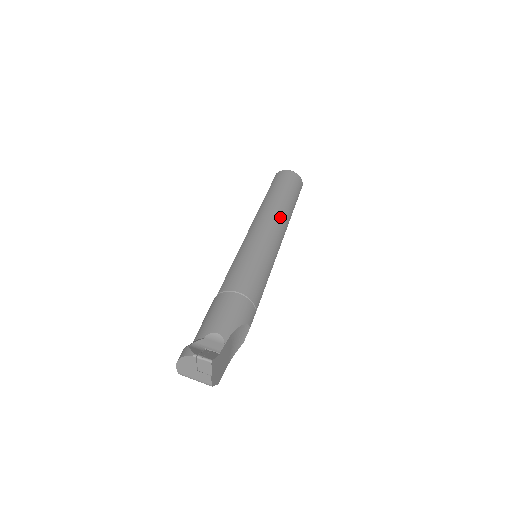
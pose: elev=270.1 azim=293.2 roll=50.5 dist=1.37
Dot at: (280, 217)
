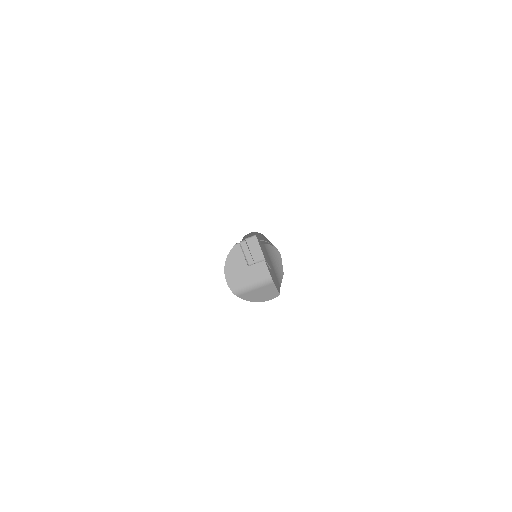
Dot at: occluded
